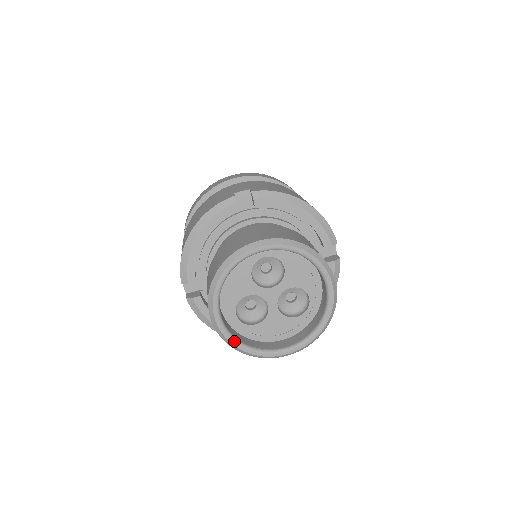
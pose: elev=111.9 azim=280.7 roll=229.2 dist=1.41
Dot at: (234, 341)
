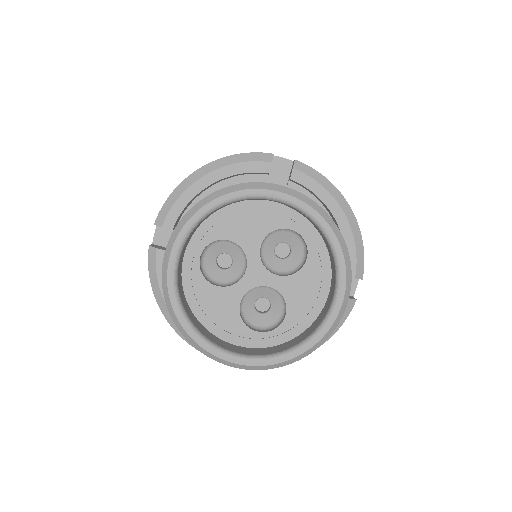
Dot at: (280, 357)
